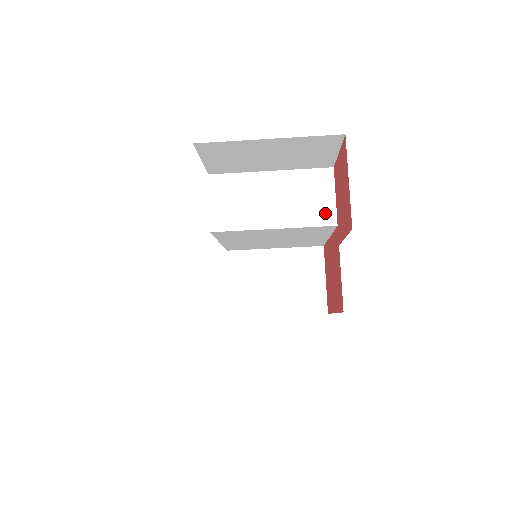
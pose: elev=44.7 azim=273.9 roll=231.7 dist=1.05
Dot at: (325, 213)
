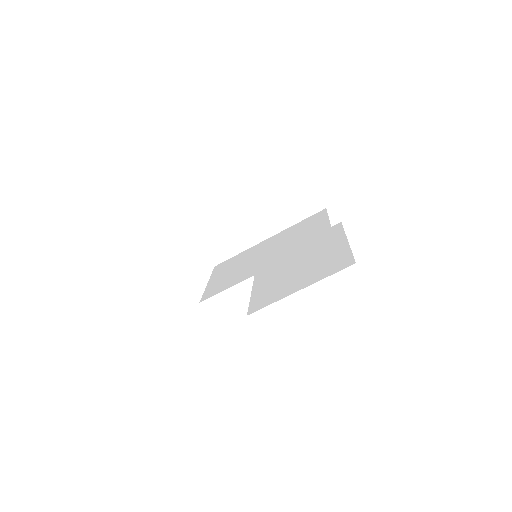
Dot at: (299, 183)
